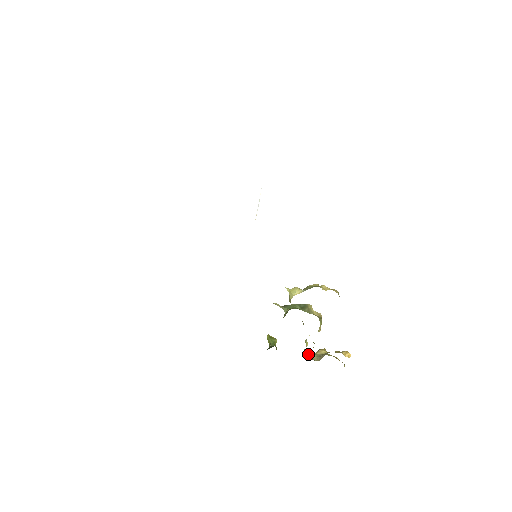
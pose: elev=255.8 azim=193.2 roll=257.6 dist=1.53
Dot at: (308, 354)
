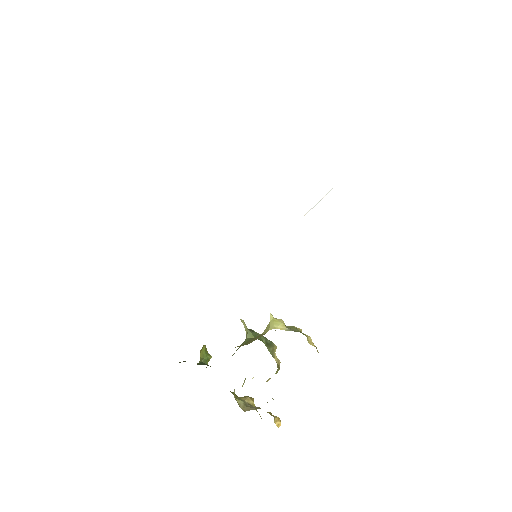
Dot at: (235, 394)
